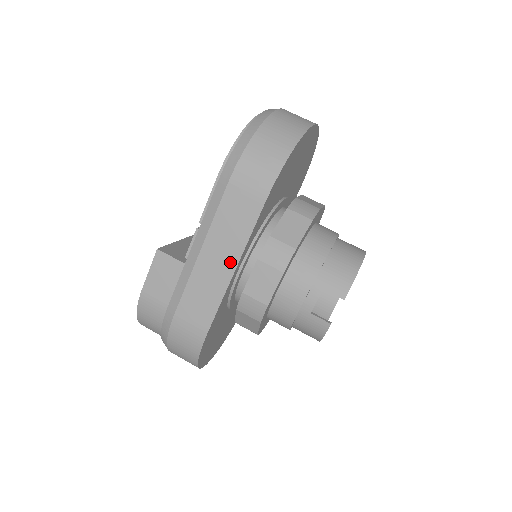
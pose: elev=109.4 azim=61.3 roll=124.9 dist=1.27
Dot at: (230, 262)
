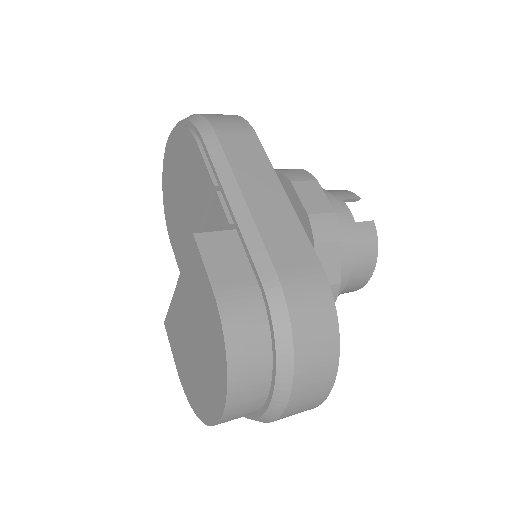
Dot at: (276, 190)
